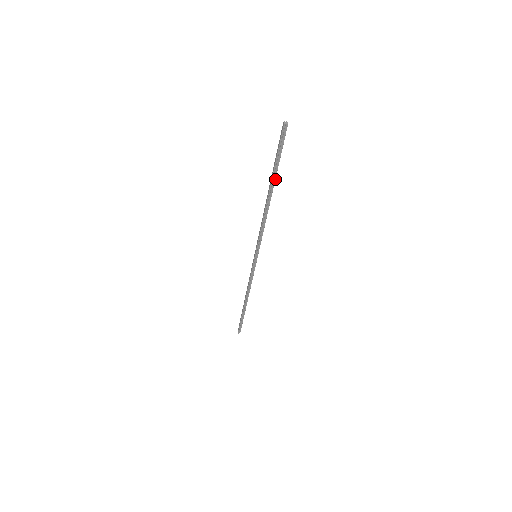
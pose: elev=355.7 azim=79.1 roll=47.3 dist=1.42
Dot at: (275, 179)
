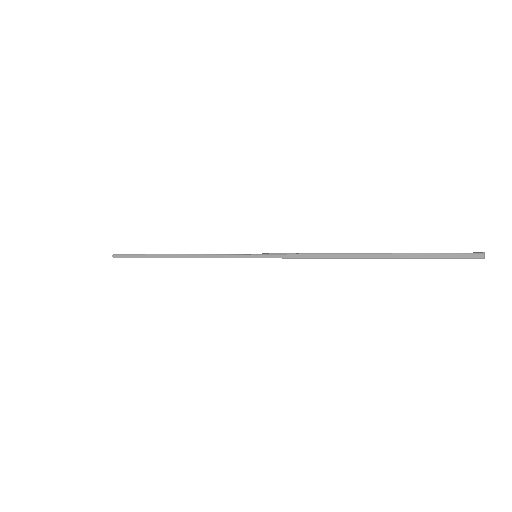
Dot at: (393, 258)
